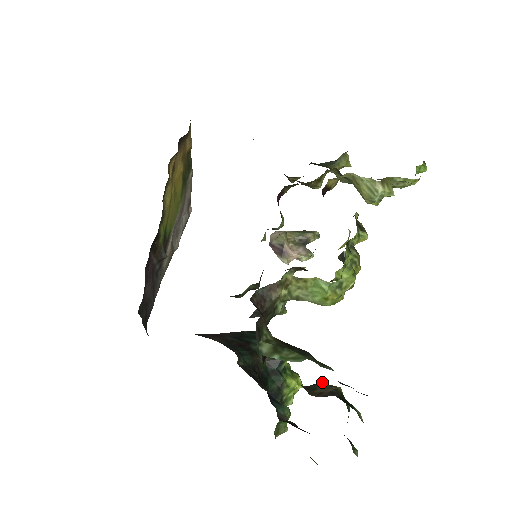
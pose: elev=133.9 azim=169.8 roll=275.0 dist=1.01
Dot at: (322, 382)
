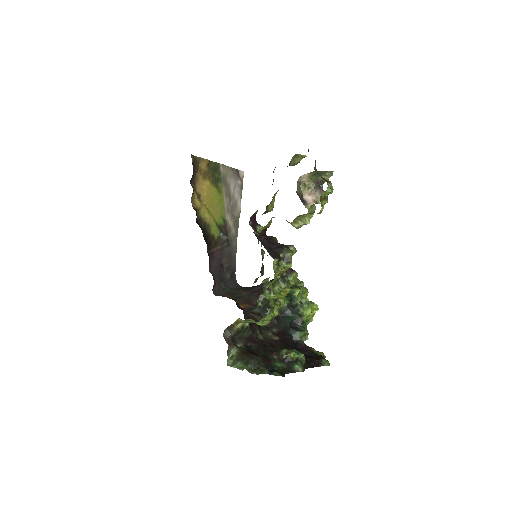
Dot at: (282, 351)
